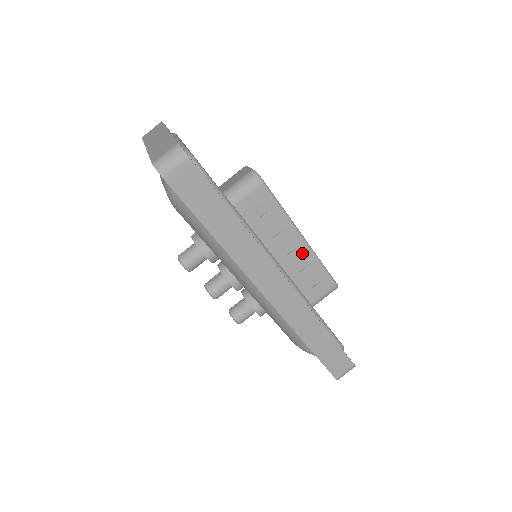
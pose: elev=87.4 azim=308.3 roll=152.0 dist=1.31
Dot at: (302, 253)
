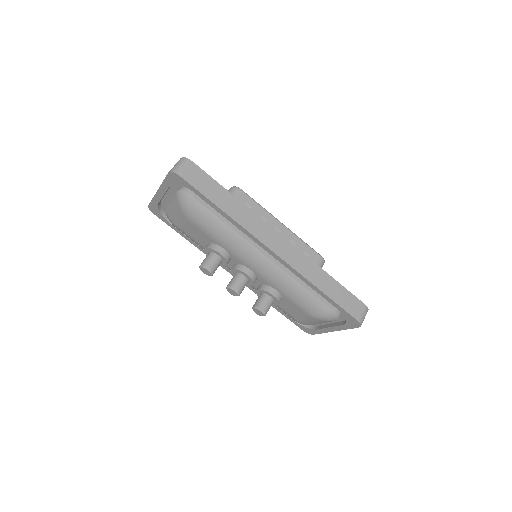
Dot at: (287, 235)
